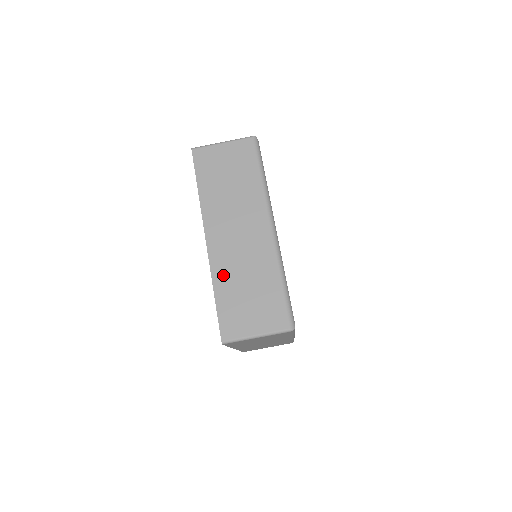
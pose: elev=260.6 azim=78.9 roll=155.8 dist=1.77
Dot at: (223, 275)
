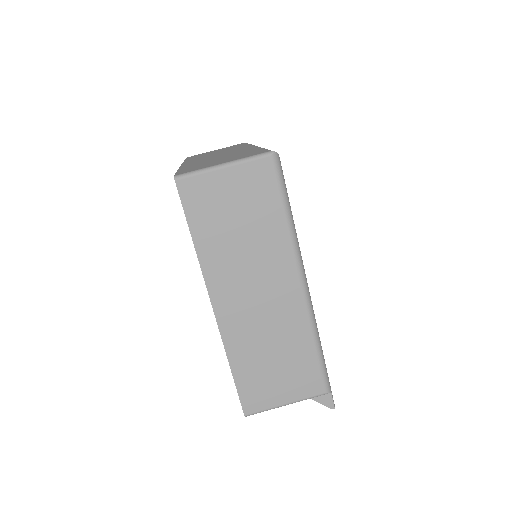
Dot at: (193, 164)
